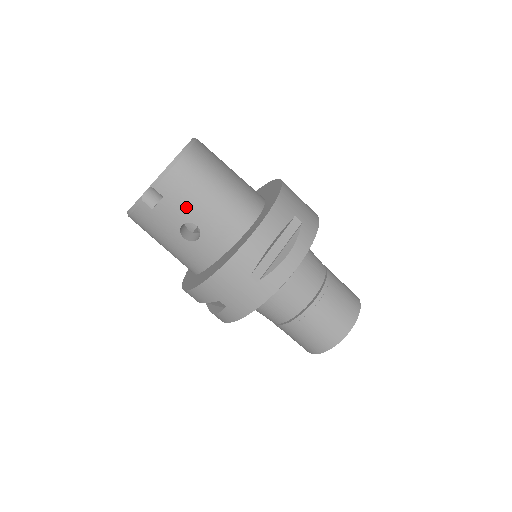
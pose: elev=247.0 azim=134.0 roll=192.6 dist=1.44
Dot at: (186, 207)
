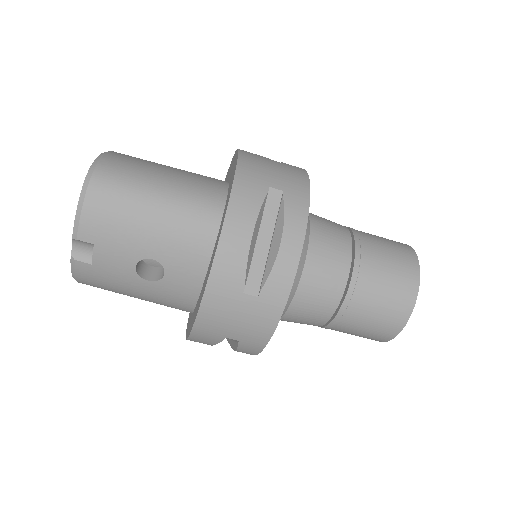
Dot at: (127, 243)
